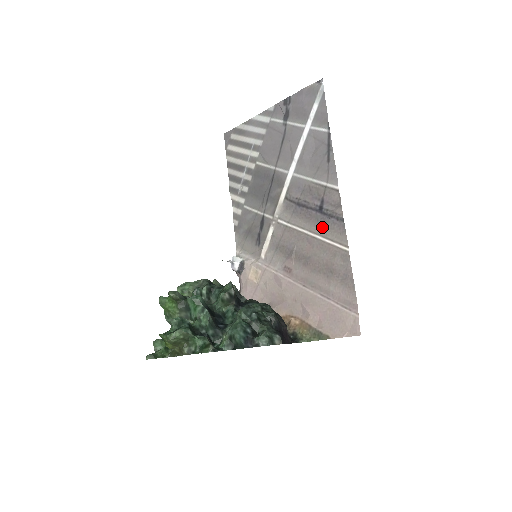
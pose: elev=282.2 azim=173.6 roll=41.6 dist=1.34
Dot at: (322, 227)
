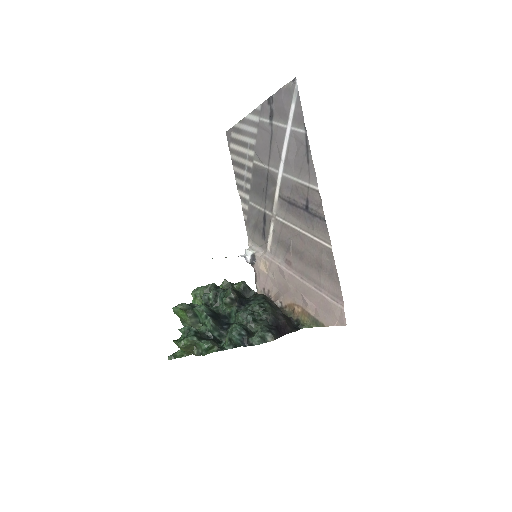
Dot at: (310, 225)
